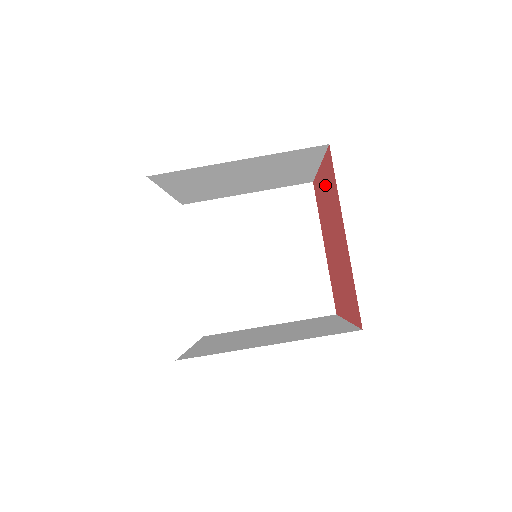
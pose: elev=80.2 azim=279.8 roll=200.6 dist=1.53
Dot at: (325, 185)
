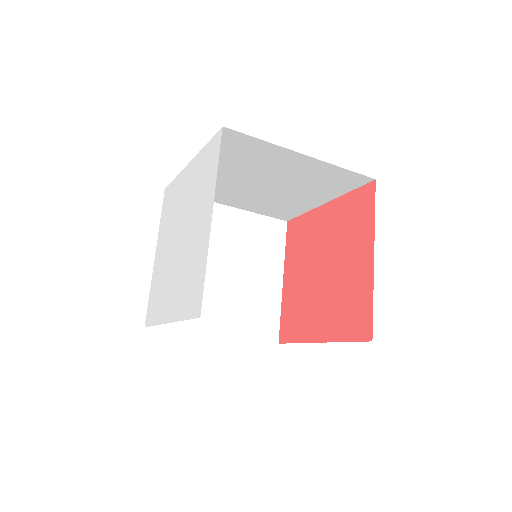
Dot at: (357, 276)
